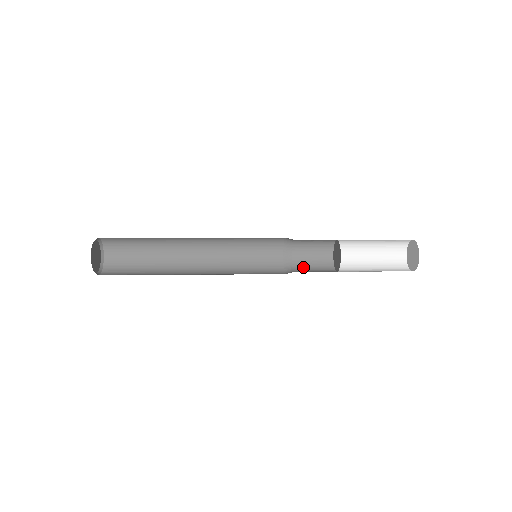
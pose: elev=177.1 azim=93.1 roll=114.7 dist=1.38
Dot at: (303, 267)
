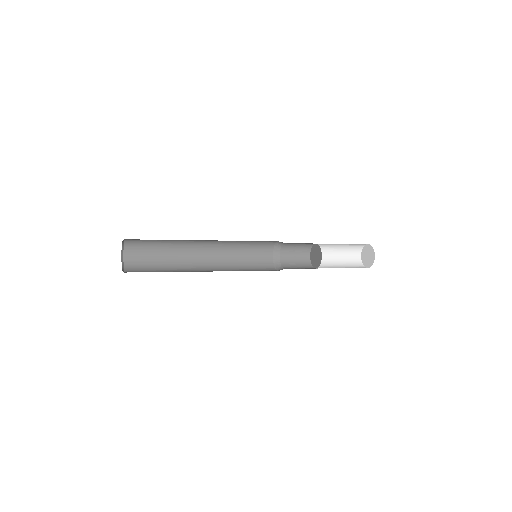
Dot at: (292, 268)
